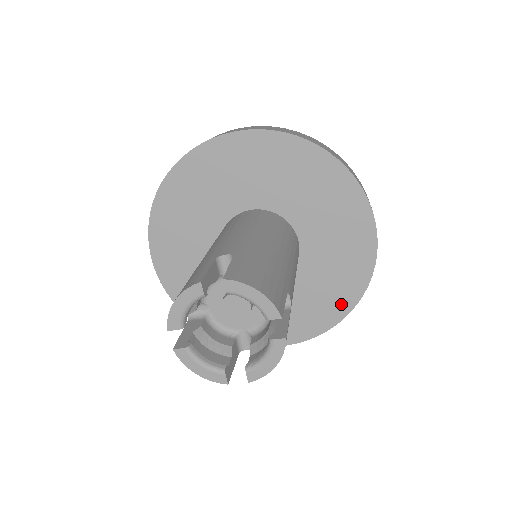
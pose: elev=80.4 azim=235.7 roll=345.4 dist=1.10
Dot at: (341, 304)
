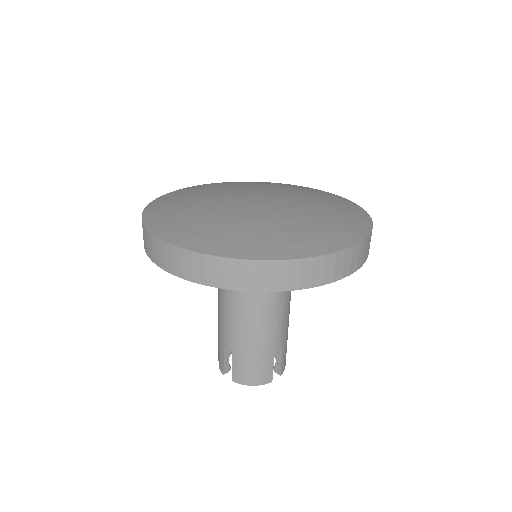
Dot at: occluded
